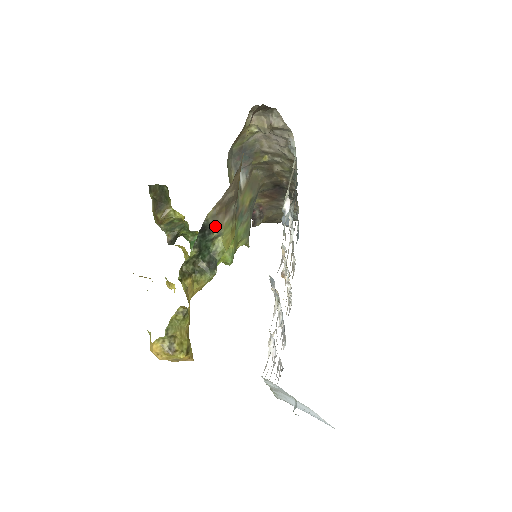
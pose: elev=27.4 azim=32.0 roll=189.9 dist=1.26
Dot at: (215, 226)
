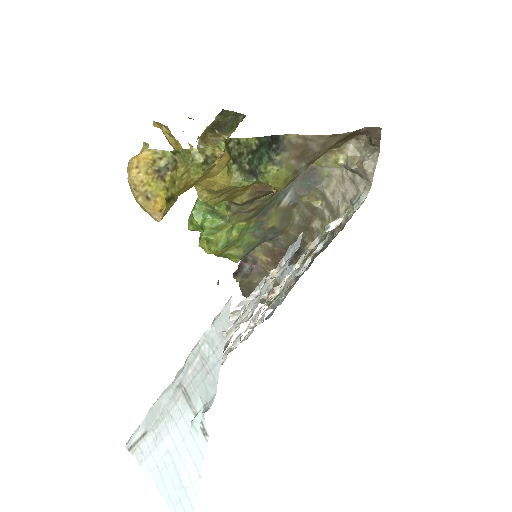
Dot at: (283, 152)
